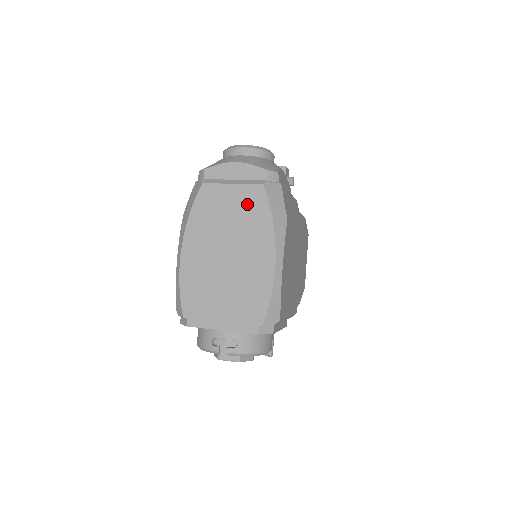
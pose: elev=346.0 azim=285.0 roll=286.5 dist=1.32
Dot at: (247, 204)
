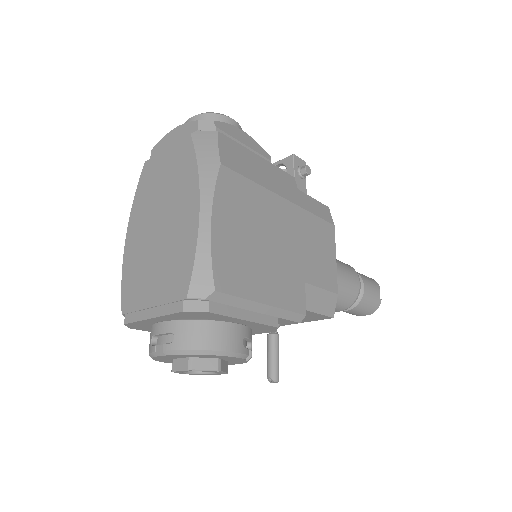
Dot at: (177, 162)
